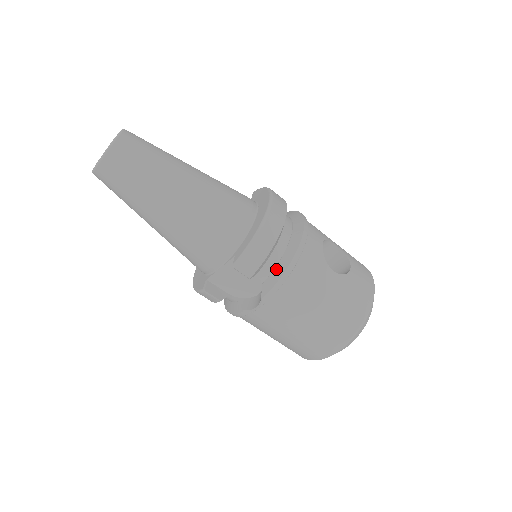
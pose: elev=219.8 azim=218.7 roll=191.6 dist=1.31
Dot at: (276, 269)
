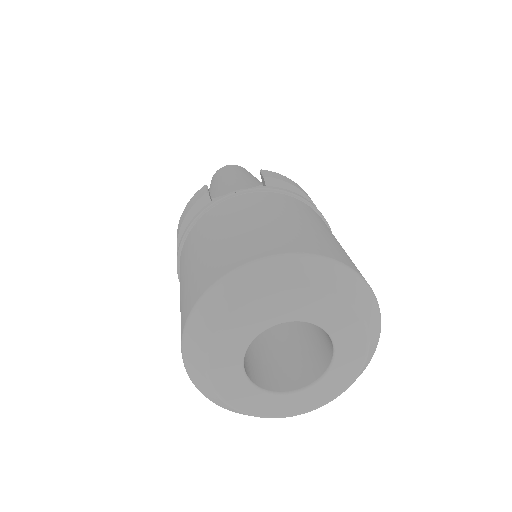
Dot at: occluded
